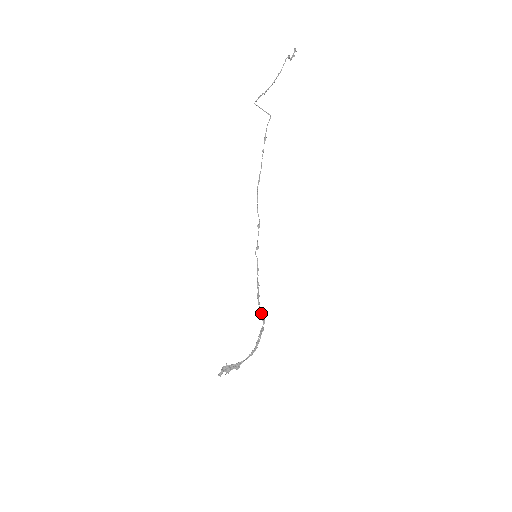
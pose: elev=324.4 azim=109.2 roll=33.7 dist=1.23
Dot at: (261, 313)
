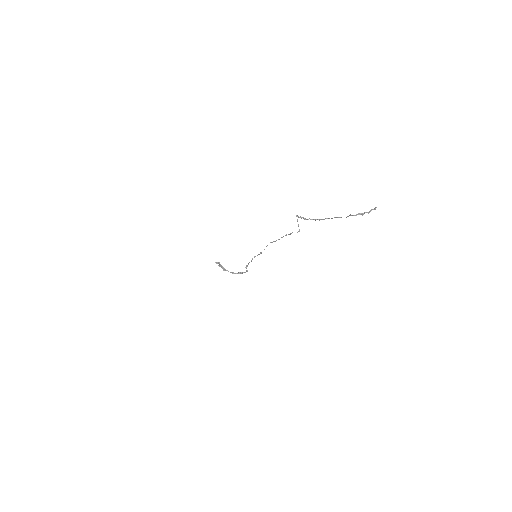
Dot at: occluded
